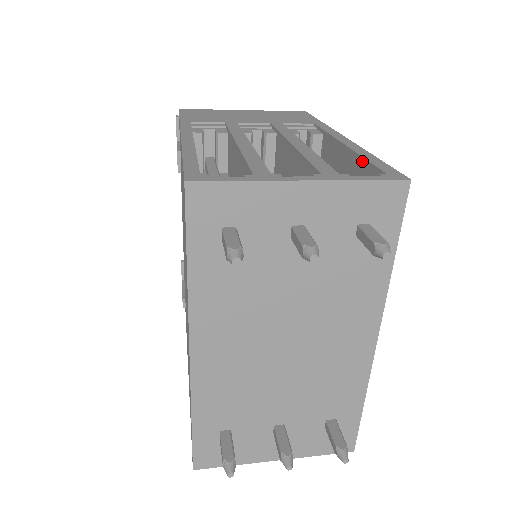
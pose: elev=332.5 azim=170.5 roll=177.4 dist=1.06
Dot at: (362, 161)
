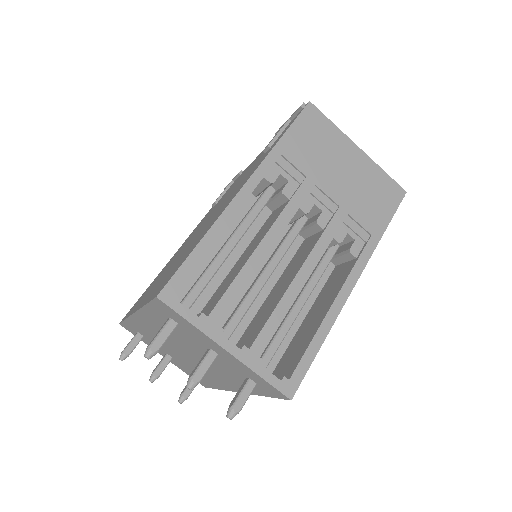
Dot at: (310, 340)
